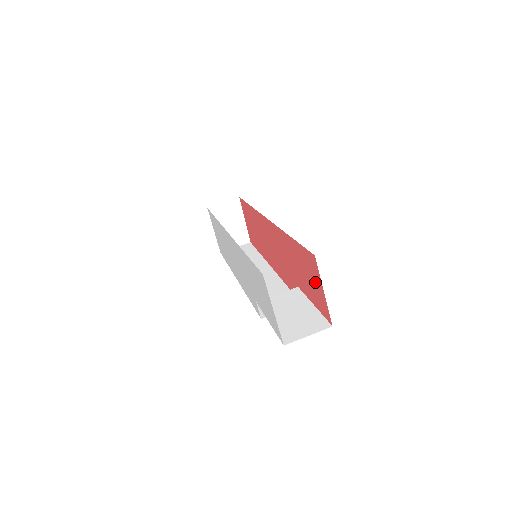
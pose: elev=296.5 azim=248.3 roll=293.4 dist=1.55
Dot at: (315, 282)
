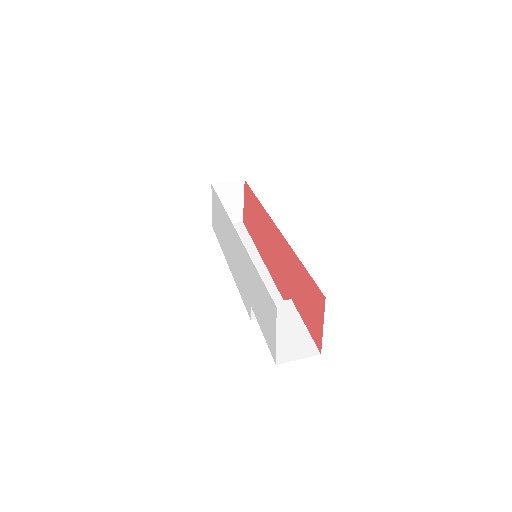
Dot at: (316, 313)
